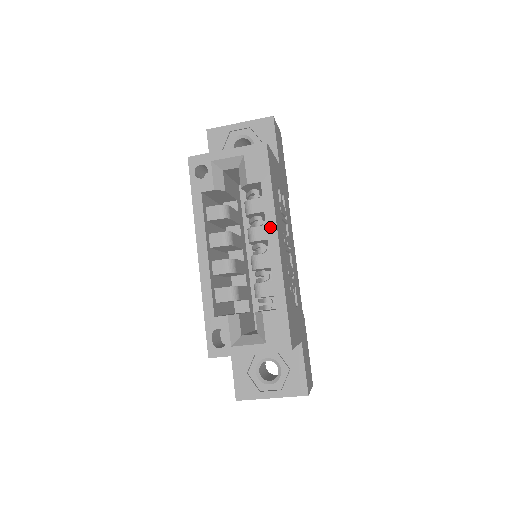
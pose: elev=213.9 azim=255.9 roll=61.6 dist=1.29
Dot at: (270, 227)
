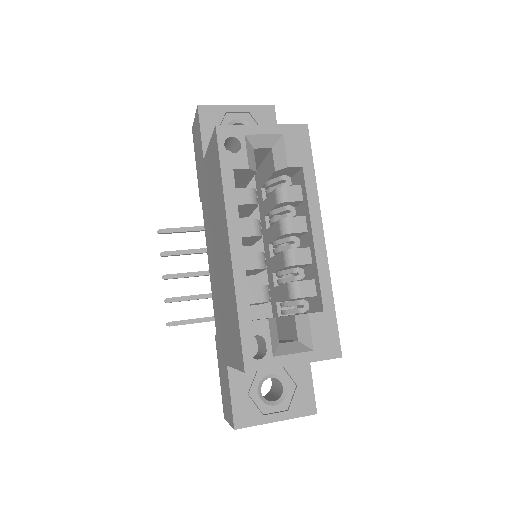
Dot at: (314, 218)
